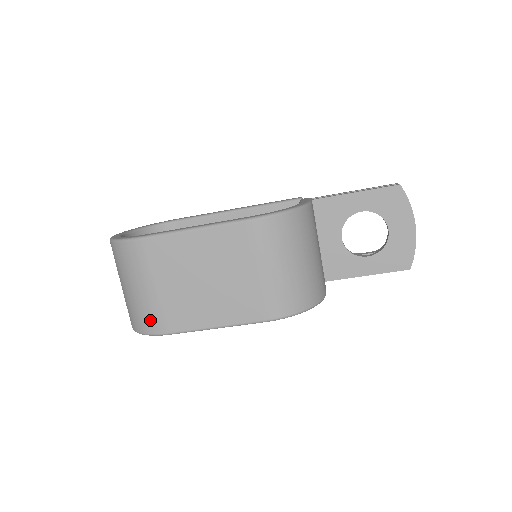
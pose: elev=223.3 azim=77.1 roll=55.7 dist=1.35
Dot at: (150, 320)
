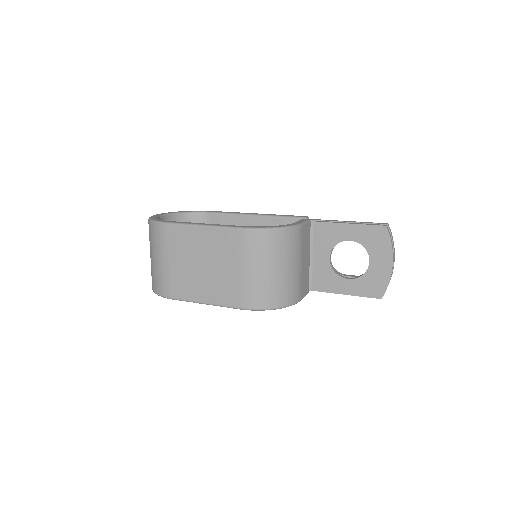
Dot at: (161, 285)
